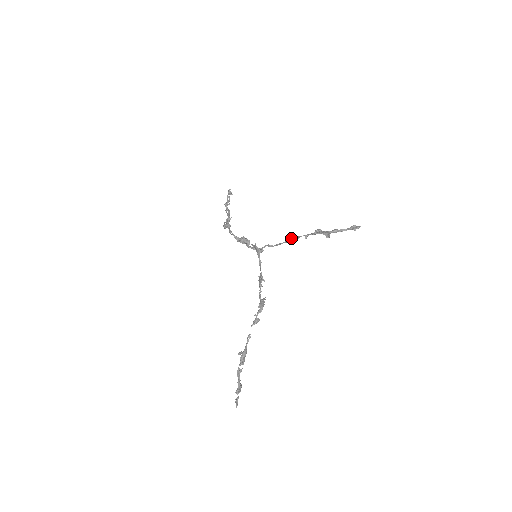
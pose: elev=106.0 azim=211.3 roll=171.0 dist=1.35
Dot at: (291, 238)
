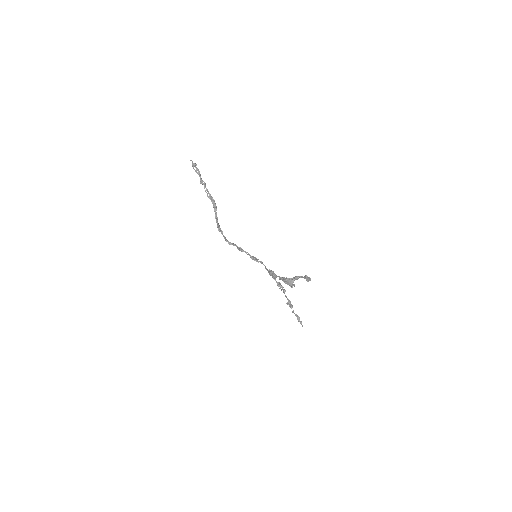
Dot at: (271, 274)
